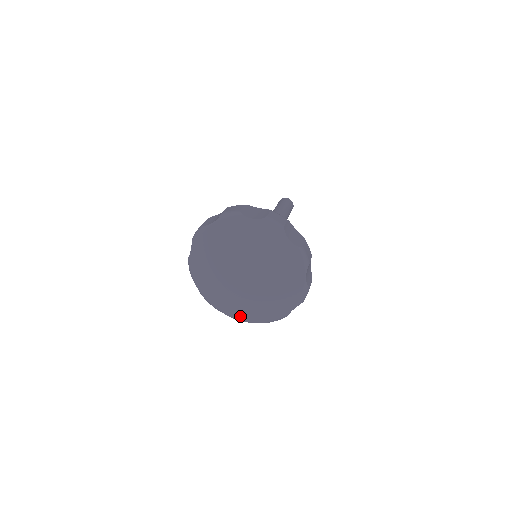
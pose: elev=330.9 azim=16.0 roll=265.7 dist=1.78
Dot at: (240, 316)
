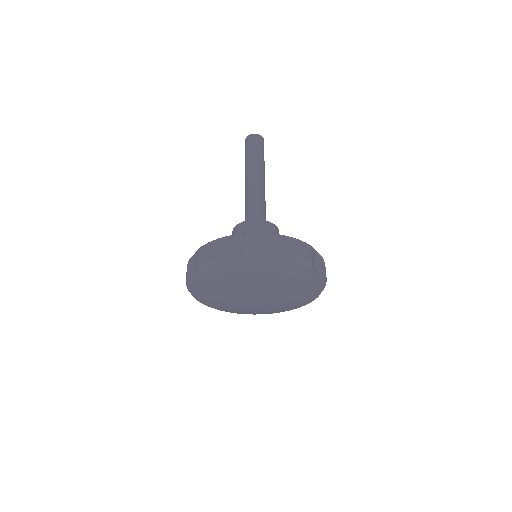
Dot at: (239, 313)
